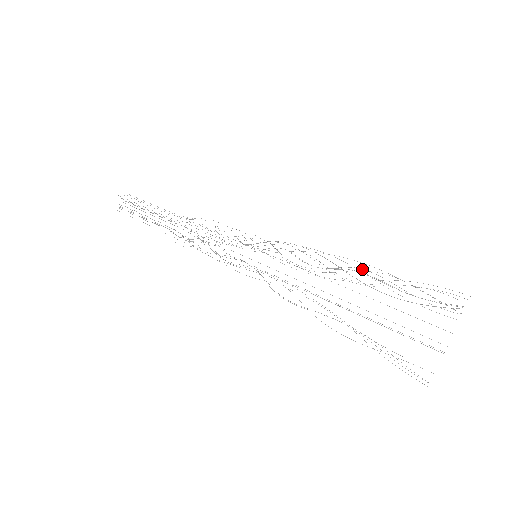
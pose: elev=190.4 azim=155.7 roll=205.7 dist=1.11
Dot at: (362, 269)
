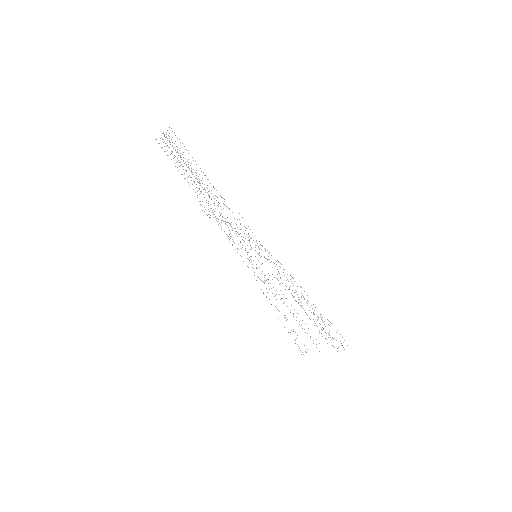
Dot at: occluded
